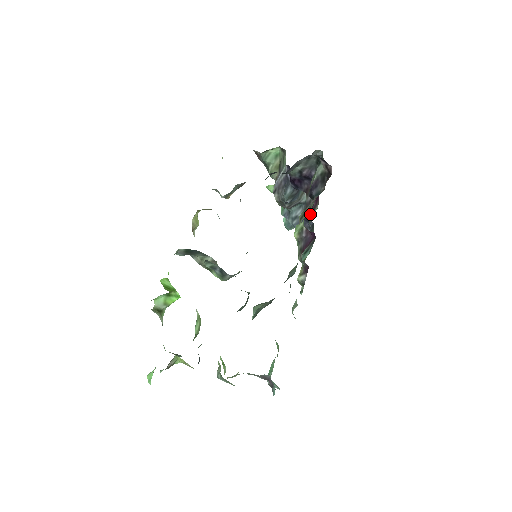
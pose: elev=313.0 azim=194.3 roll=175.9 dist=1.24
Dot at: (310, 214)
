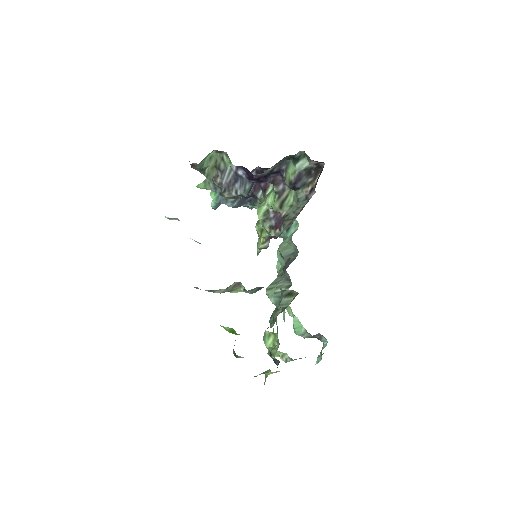
Dot at: (257, 193)
